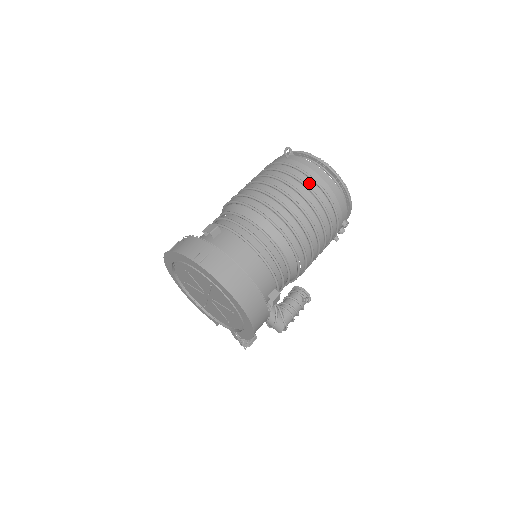
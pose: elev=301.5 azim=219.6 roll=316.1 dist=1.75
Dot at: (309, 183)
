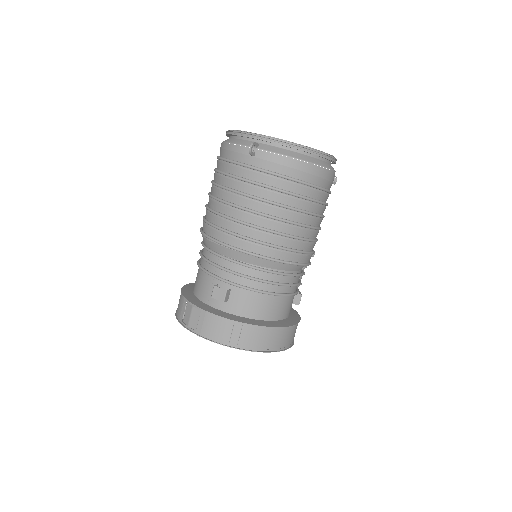
Dot at: (297, 189)
